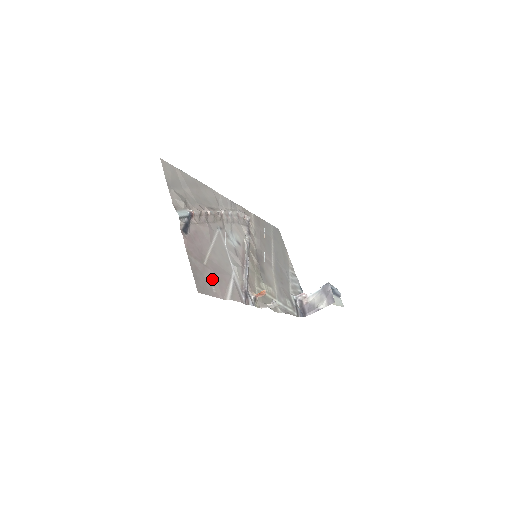
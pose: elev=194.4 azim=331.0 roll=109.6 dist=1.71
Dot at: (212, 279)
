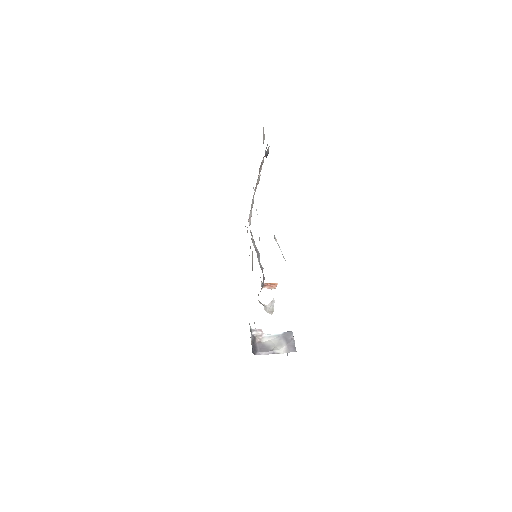
Dot at: occluded
